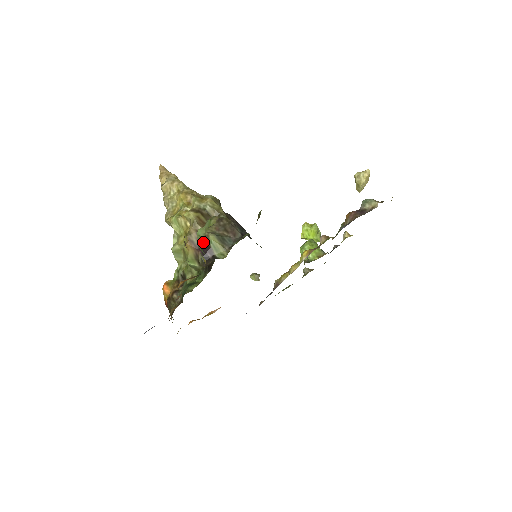
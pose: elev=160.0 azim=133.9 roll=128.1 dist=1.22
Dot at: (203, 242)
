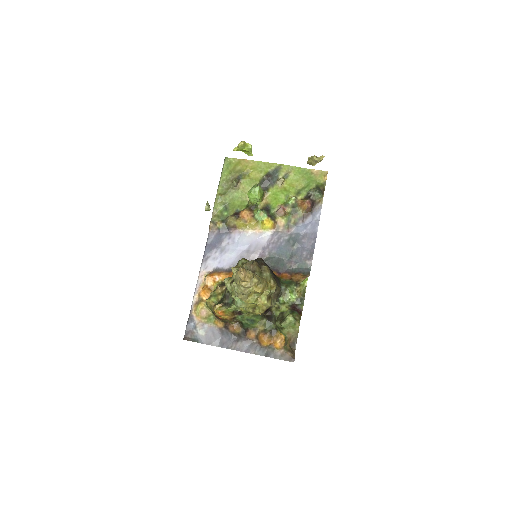
Dot at: (268, 309)
